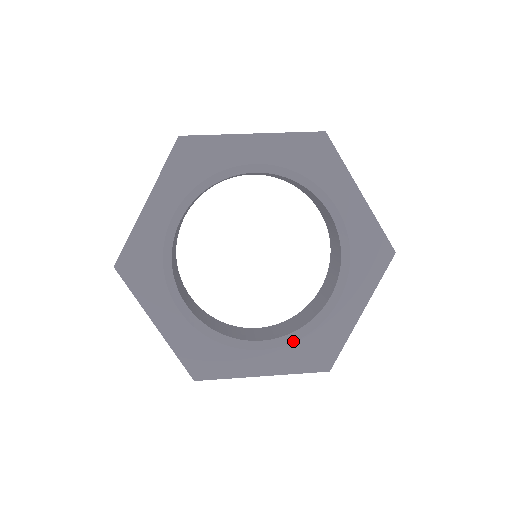
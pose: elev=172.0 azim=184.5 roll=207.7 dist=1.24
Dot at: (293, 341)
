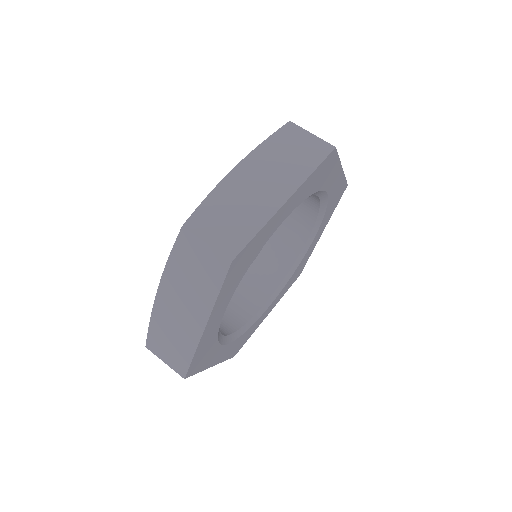
Dot at: (286, 283)
